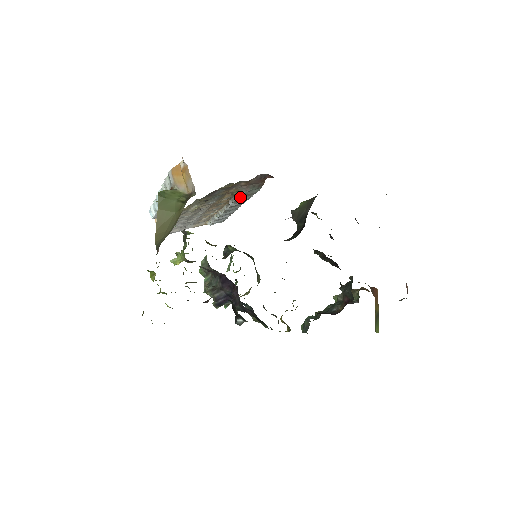
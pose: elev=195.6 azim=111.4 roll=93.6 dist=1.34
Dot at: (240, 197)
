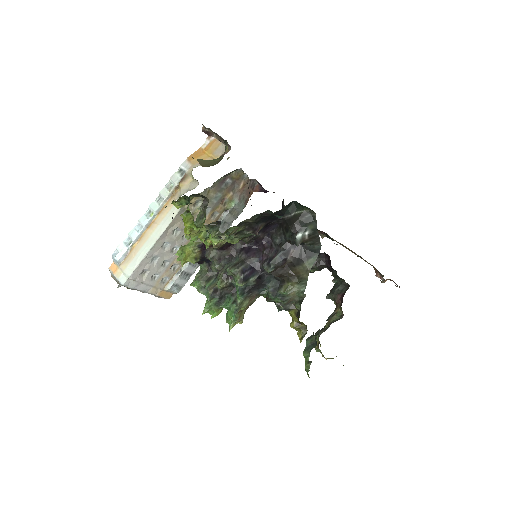
Dot at: (229, 213)
